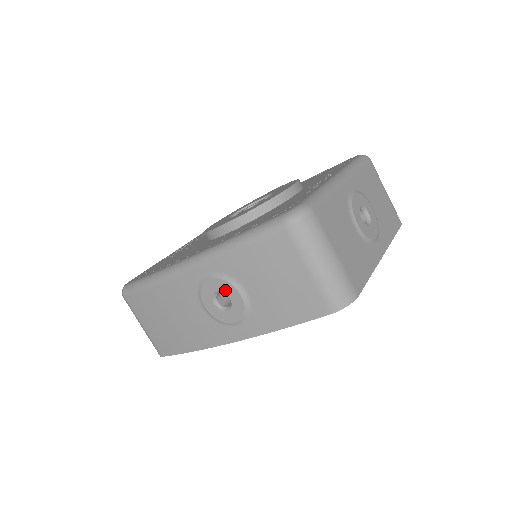
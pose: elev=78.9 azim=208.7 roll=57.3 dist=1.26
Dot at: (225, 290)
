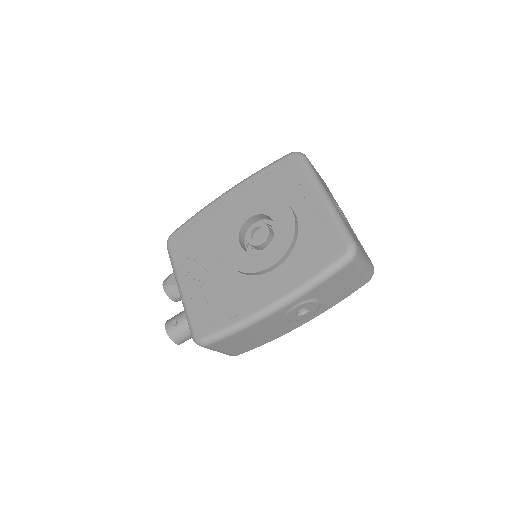
Dot at: (307, 306)
